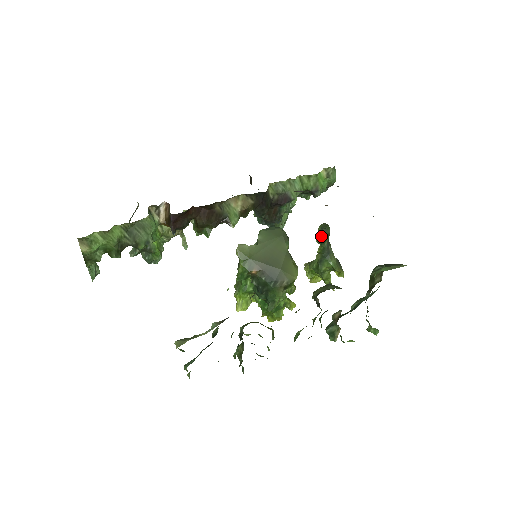
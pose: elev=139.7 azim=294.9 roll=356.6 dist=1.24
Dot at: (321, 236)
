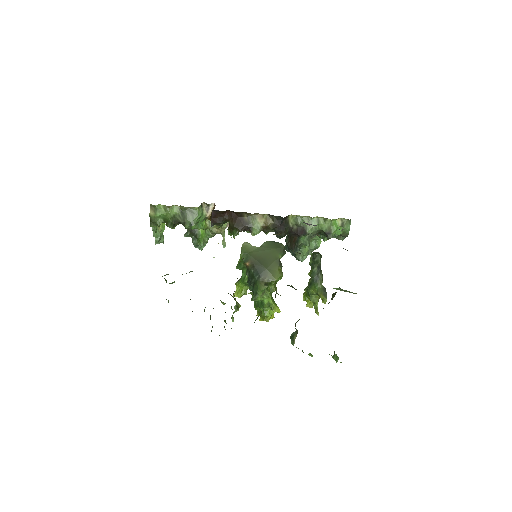
Dot at: (312, 261)
